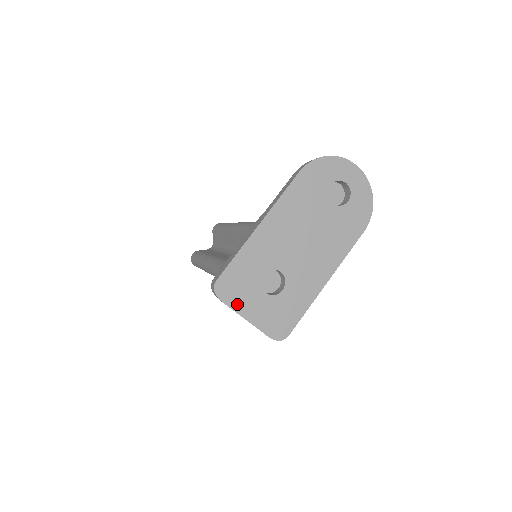
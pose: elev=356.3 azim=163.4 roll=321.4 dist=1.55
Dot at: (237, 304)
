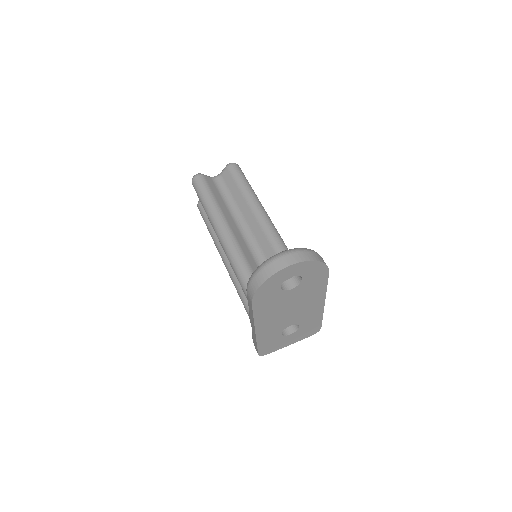
Dot at: (279, 347)
